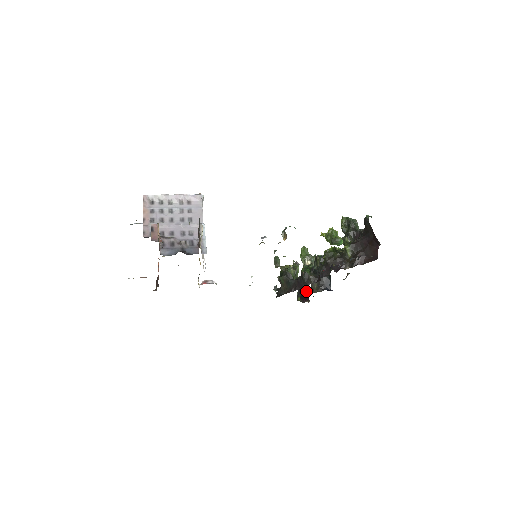
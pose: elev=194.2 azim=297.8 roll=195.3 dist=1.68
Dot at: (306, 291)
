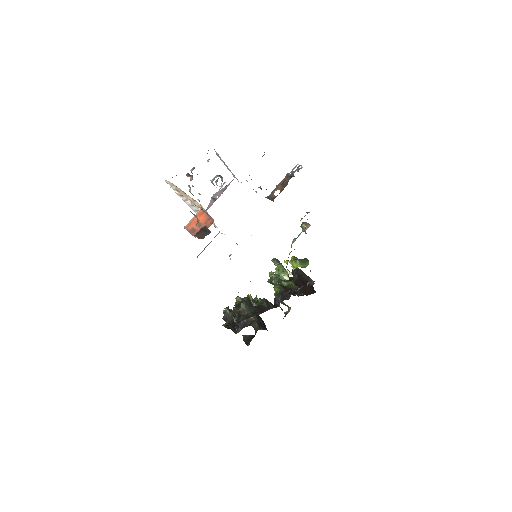
Dot at: occluded
